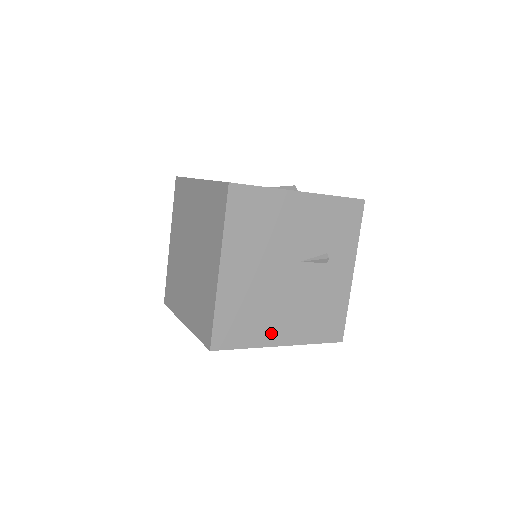
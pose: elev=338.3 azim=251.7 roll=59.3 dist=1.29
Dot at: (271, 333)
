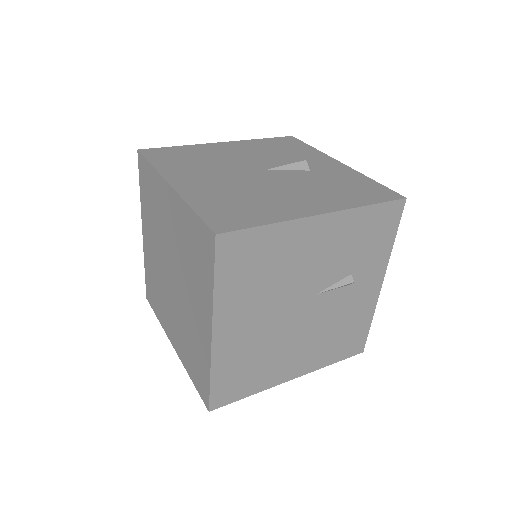
Dot at: (281, 372)
